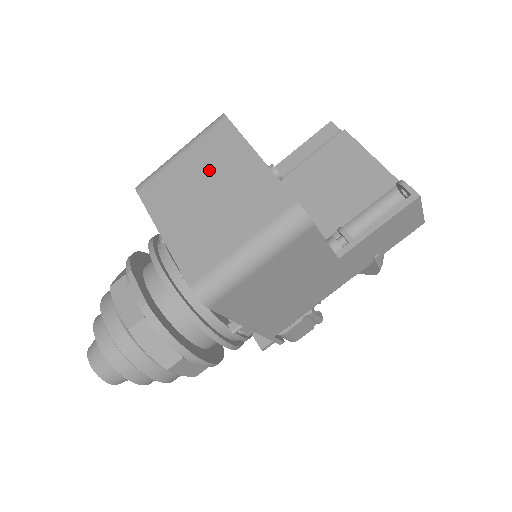
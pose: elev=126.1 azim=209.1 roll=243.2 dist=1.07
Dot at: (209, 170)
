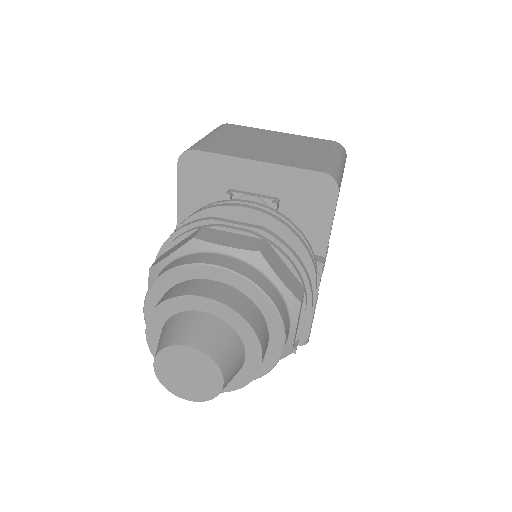
Dot at: (251, 138)
